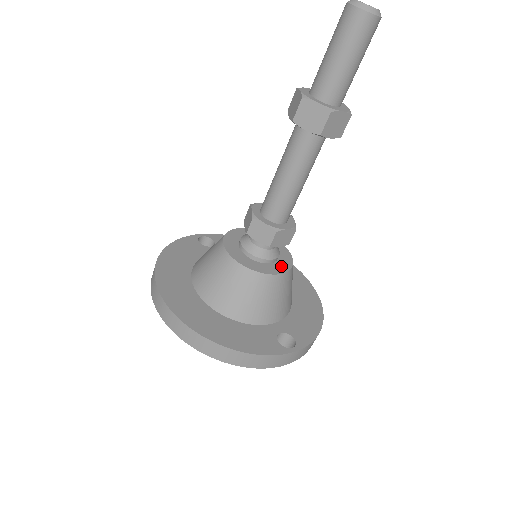
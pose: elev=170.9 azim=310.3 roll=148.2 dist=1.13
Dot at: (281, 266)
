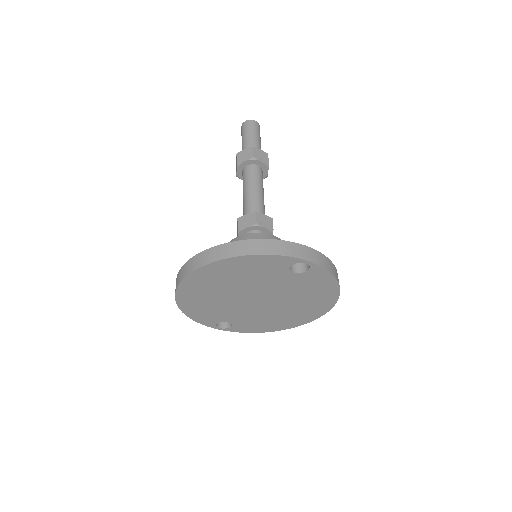
Dot at: occluded
